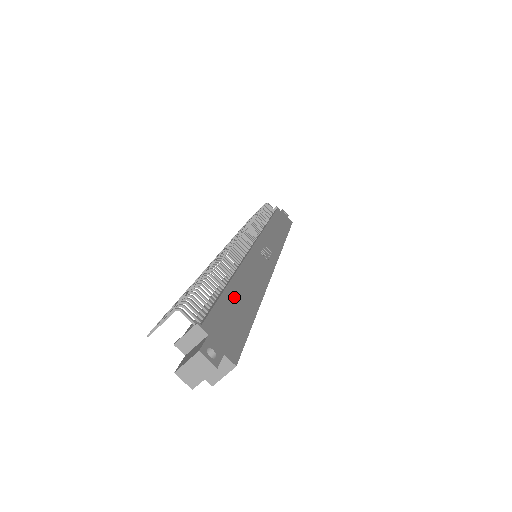
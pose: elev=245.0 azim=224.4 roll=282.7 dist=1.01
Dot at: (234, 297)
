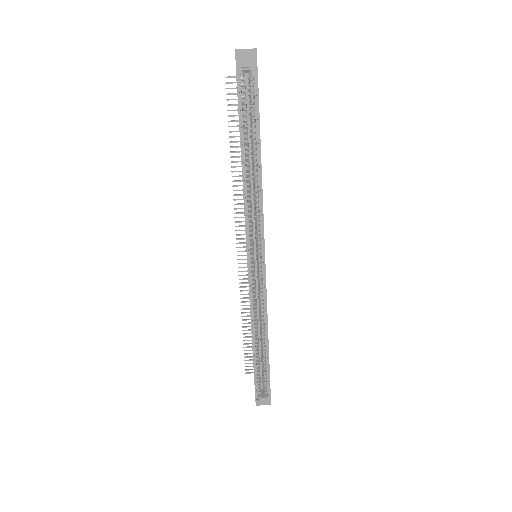
Dot at: occluded
